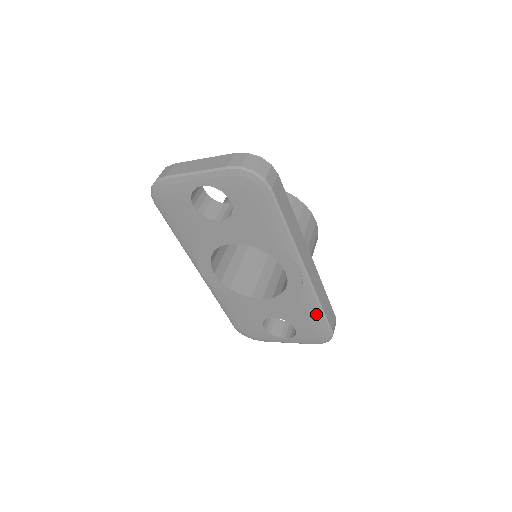
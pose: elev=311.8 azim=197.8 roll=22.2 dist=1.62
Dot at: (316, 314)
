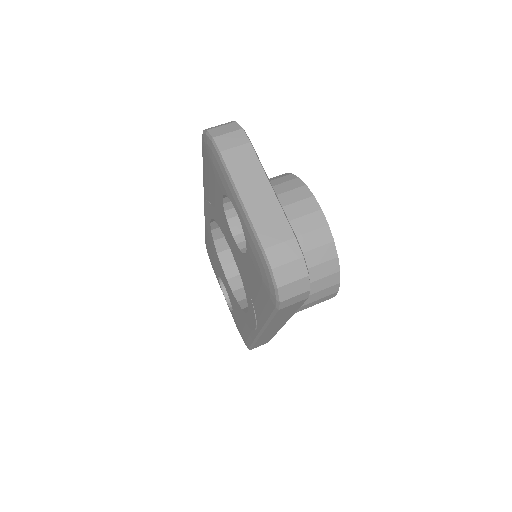
Dot at: (248, 337)
